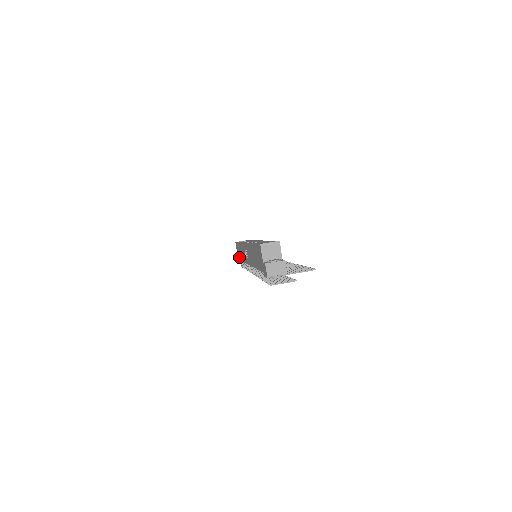
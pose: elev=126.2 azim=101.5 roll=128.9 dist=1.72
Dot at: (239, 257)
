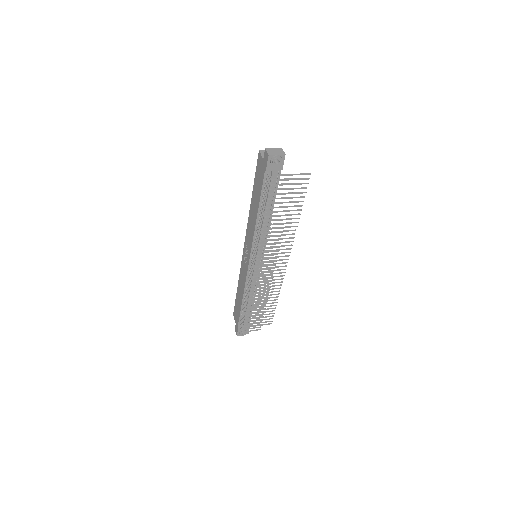
Dot at: (238, 313)
